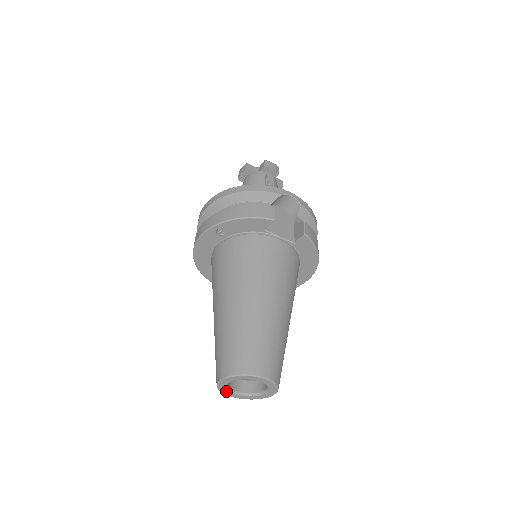
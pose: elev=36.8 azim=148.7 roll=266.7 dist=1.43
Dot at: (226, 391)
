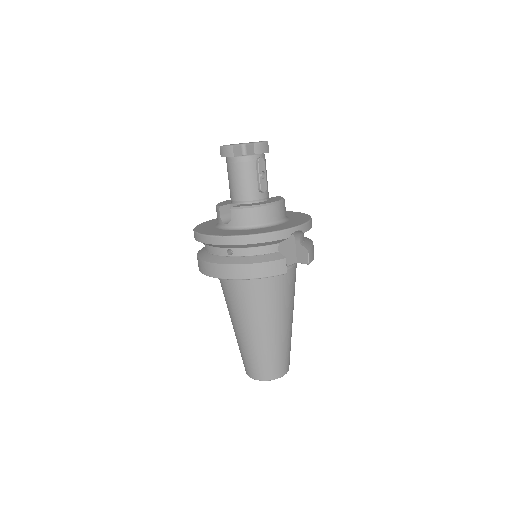
Dot at: occluded
